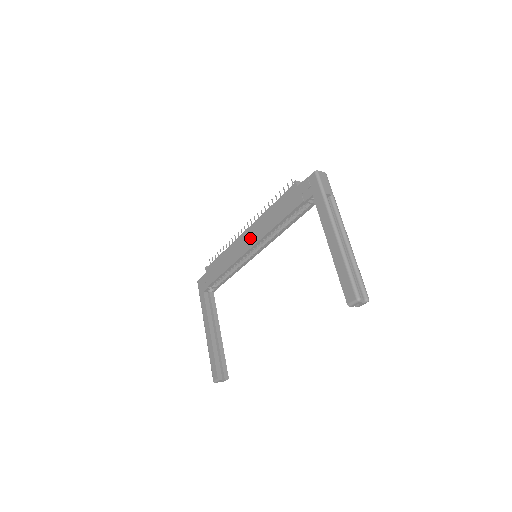
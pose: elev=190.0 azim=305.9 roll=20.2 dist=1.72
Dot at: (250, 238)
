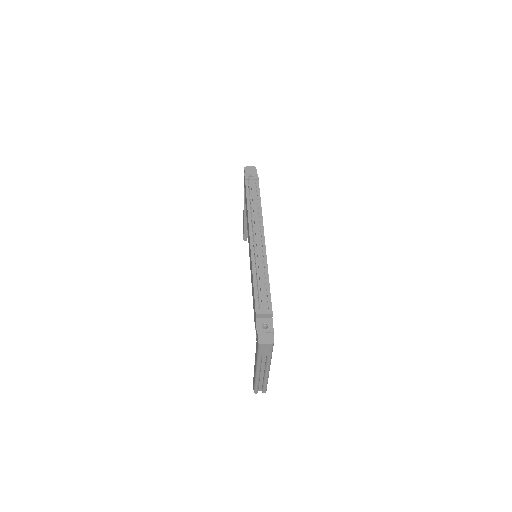
Dot at: occluded
